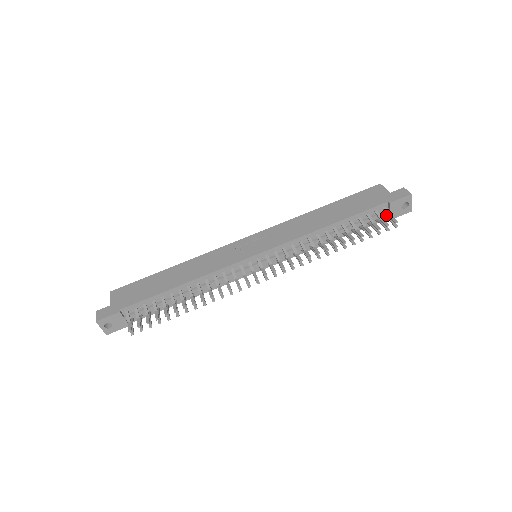
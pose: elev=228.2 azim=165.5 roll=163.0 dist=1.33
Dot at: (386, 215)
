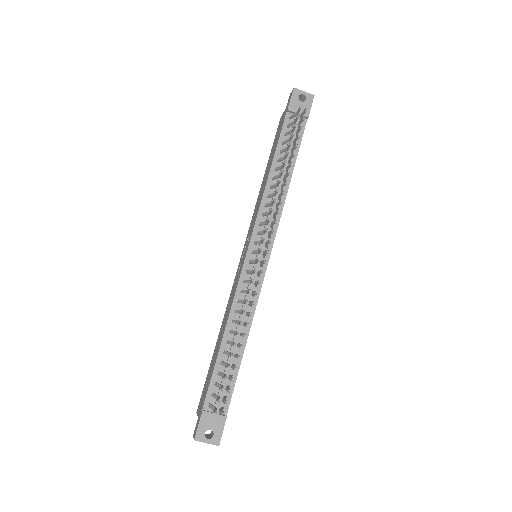
Dot at: occluded
